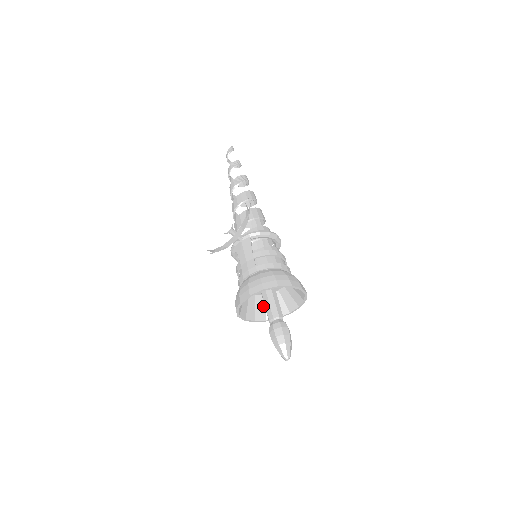
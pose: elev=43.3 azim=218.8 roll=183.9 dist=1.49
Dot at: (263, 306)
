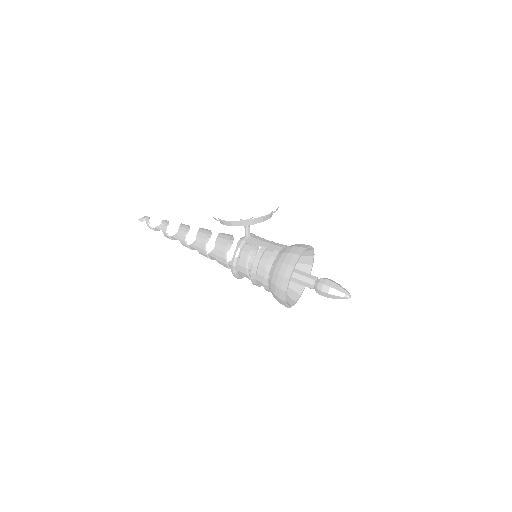
Dot at: occluded
